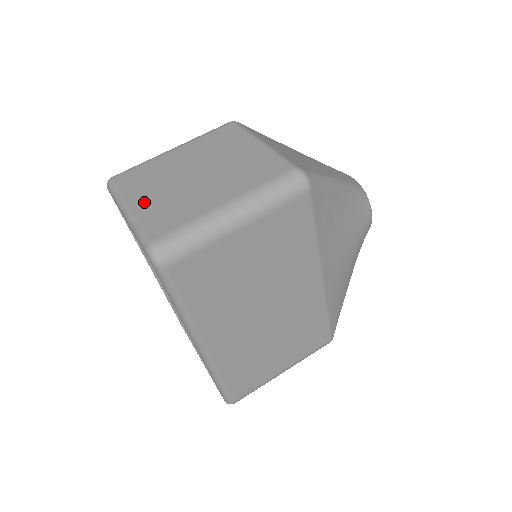
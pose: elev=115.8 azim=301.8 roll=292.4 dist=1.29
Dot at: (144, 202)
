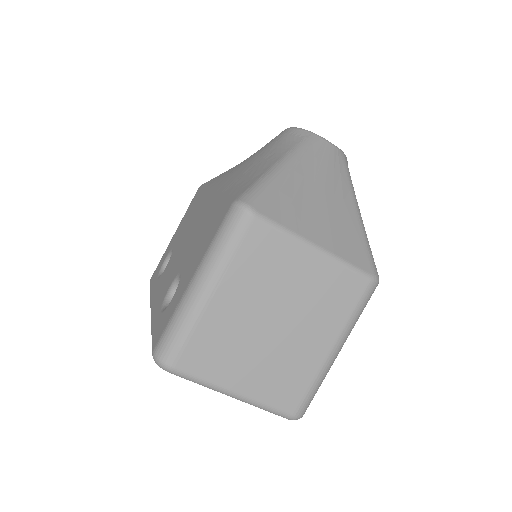
Dot at: (247, 381)
